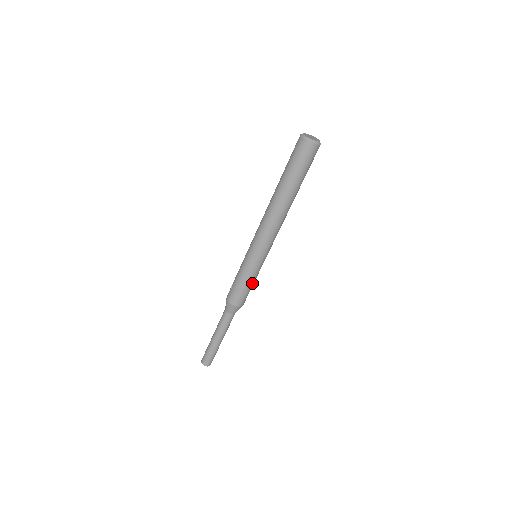
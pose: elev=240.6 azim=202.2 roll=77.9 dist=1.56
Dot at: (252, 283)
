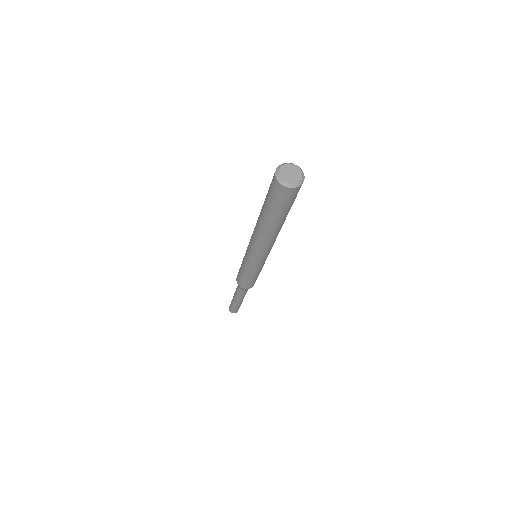
Dot at: (251, 277)
